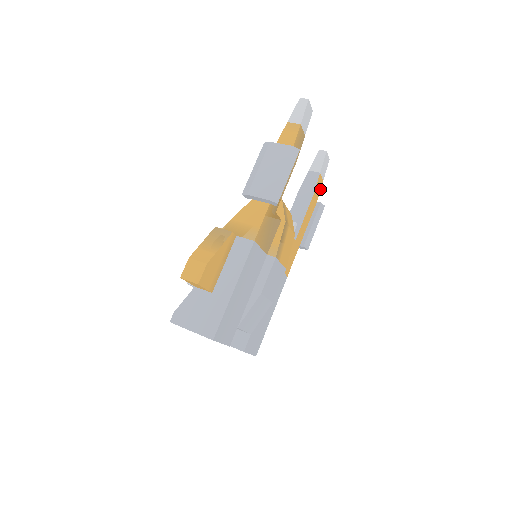
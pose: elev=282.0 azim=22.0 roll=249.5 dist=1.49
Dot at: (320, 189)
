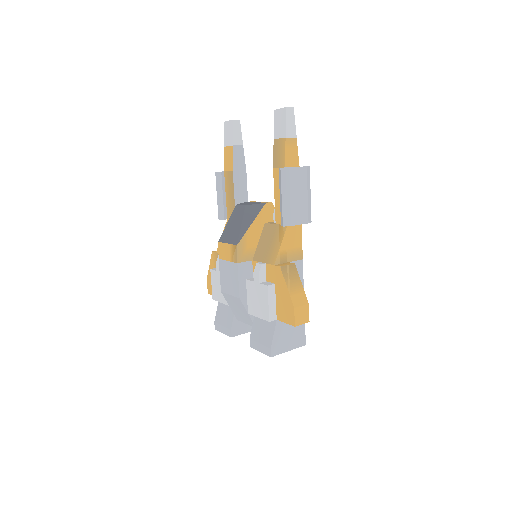
Dot at: occluded
